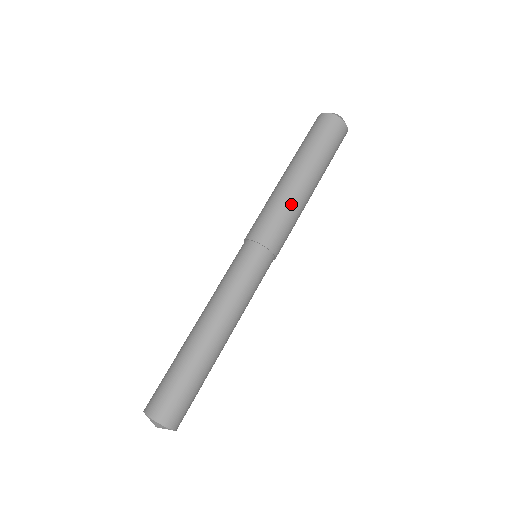
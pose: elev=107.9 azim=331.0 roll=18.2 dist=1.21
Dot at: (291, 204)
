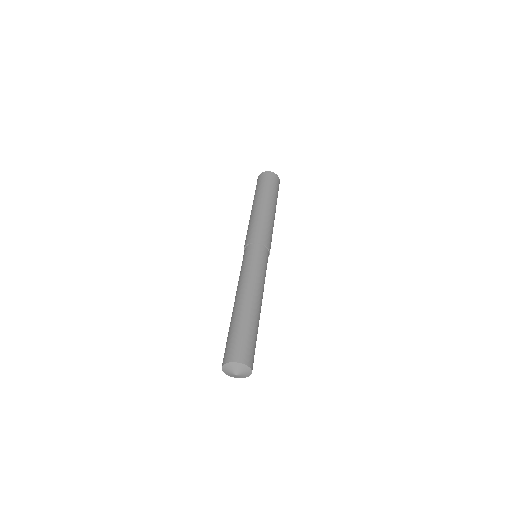
Dot at: (273, 226)
